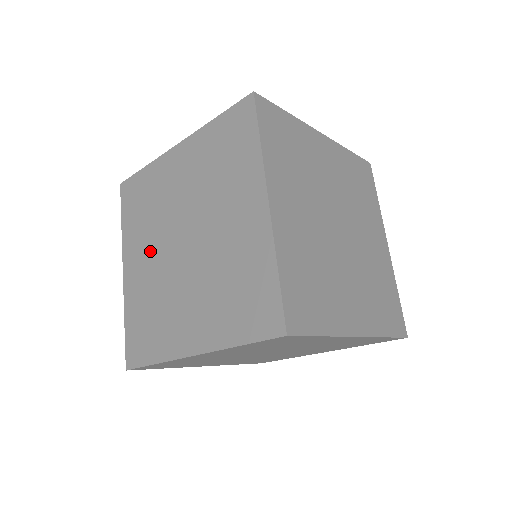
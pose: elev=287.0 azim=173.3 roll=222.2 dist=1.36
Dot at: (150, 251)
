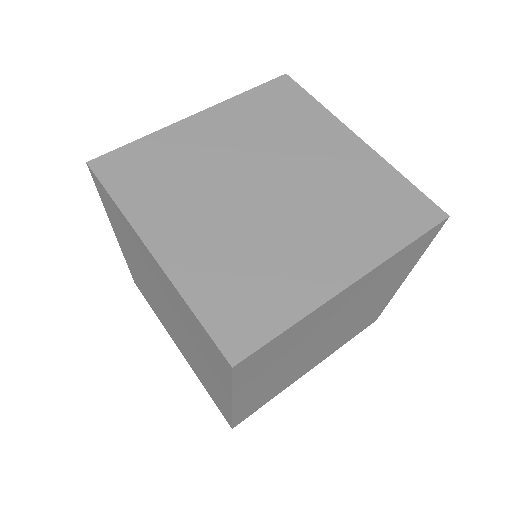
Dot at: (170, 327)
